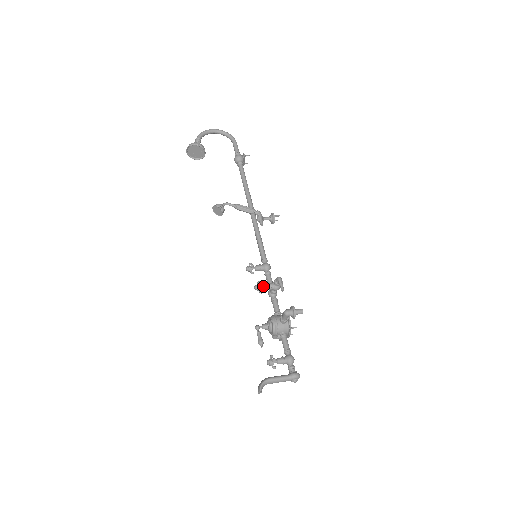
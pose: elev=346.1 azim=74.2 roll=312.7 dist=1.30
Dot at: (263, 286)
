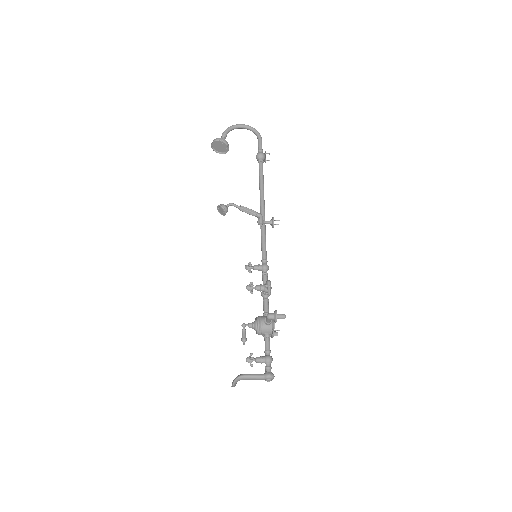
Dot at: (254, 287)
